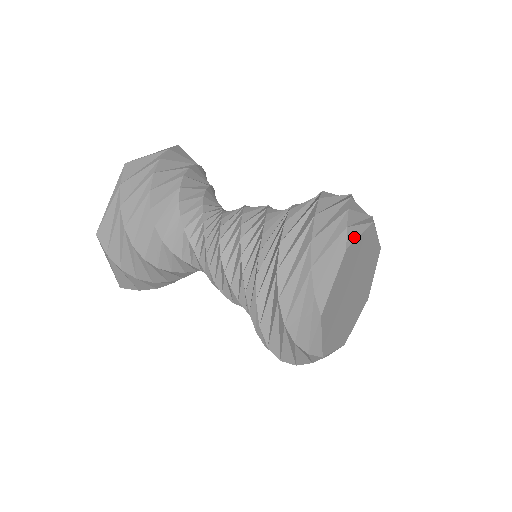
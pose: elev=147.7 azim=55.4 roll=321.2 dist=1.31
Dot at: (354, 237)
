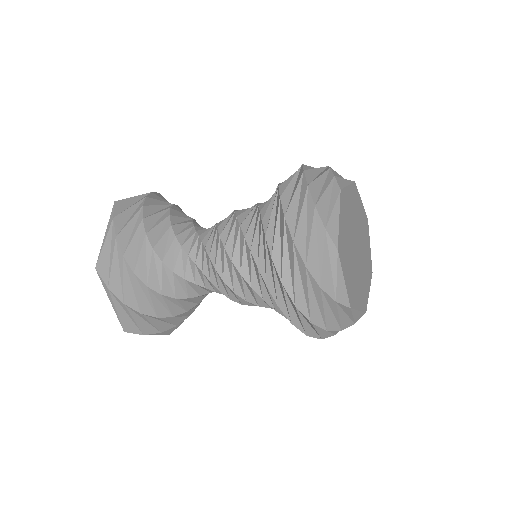
Dot at: (358, 193)
